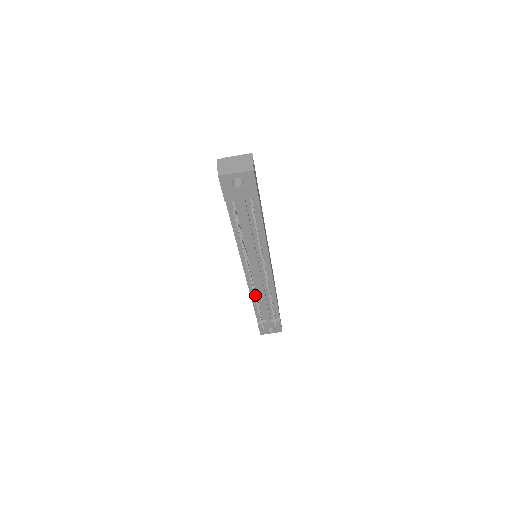
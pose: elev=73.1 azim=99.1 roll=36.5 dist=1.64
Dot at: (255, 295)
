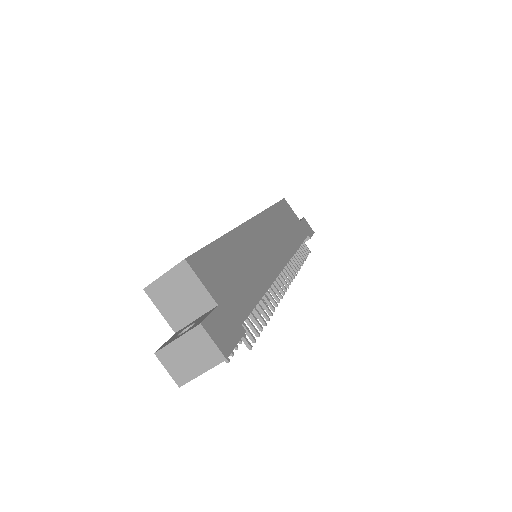
Dot at: occluded
